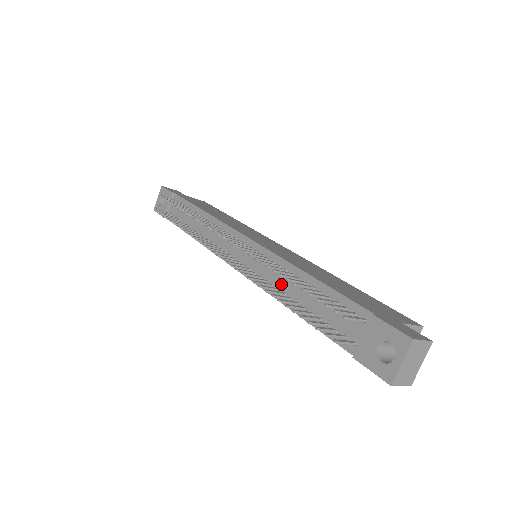
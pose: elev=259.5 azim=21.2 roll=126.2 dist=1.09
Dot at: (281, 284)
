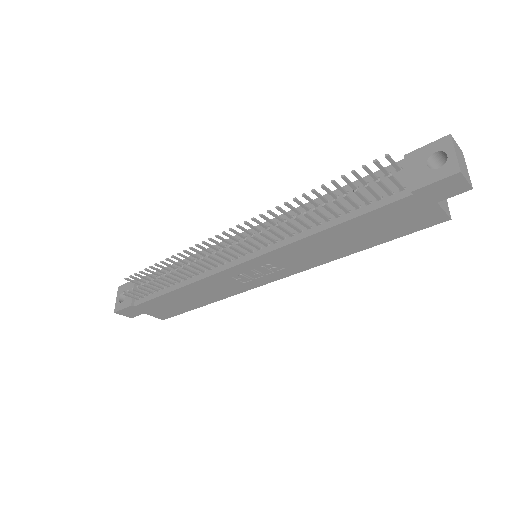
Dot at: occluded
